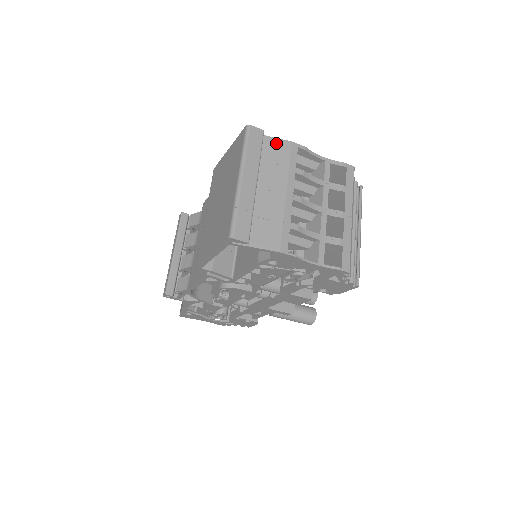
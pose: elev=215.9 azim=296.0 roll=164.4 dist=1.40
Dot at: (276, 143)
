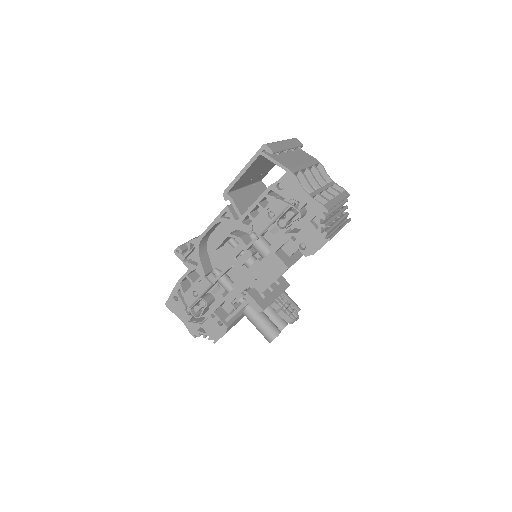
Dot at: (307, 154)
